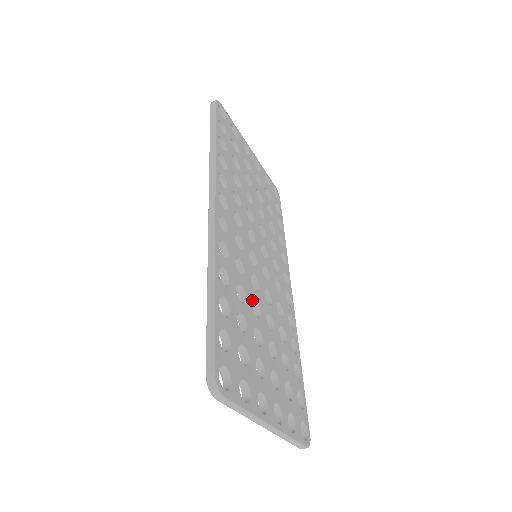
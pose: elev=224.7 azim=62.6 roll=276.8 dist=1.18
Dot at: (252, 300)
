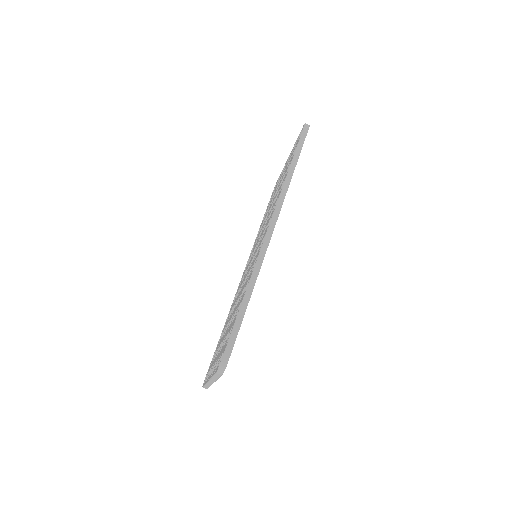
Dot at: occluded
